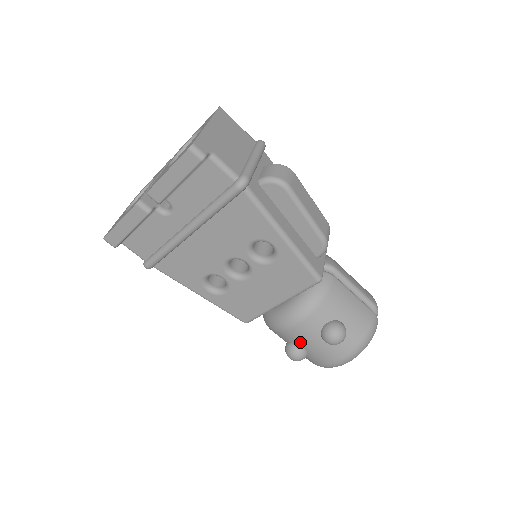
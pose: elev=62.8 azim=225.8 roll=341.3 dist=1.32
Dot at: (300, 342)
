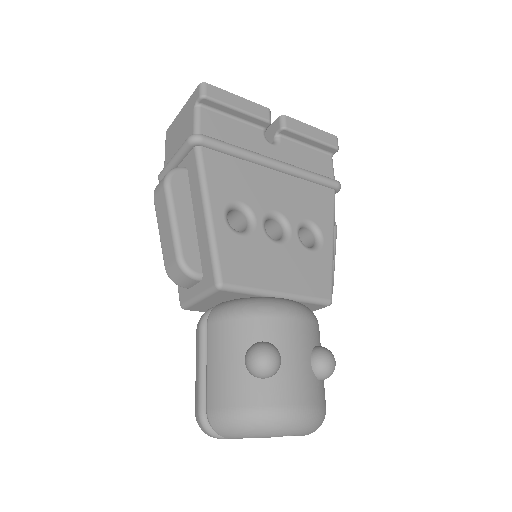
Dot at: (286, 344)
